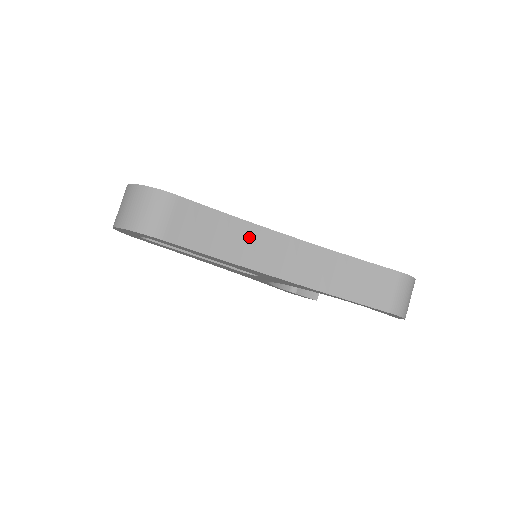
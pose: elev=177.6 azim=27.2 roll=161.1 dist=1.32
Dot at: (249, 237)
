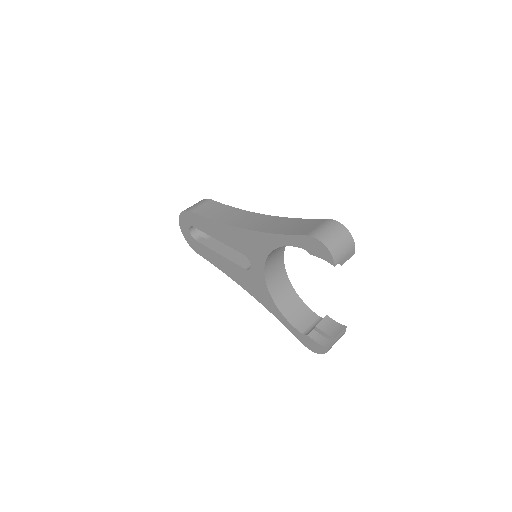
Dot at: (238, 214)
